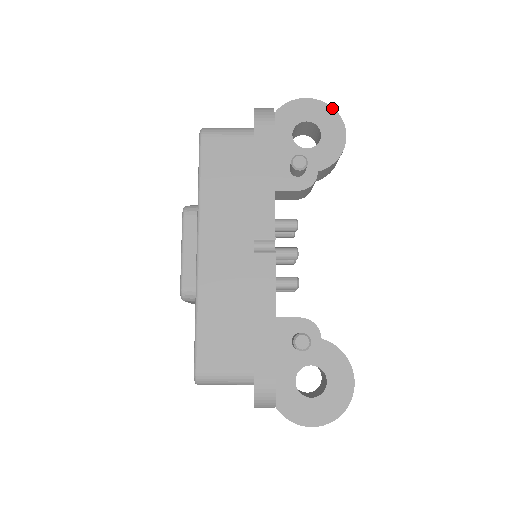
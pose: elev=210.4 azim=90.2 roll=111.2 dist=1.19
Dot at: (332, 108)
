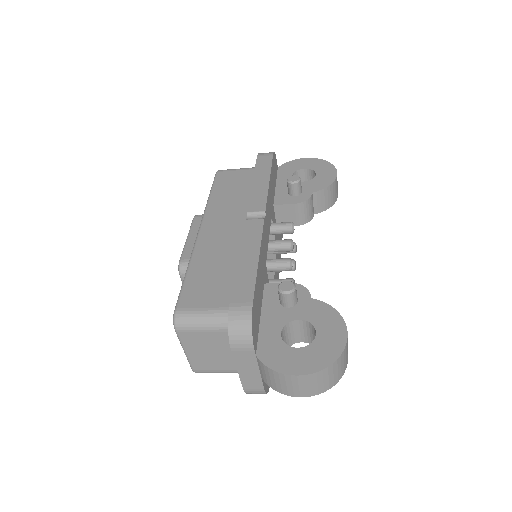
Dot at: (325, 161)
